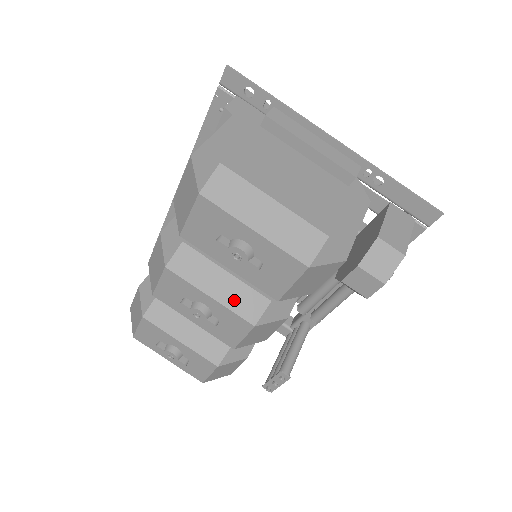
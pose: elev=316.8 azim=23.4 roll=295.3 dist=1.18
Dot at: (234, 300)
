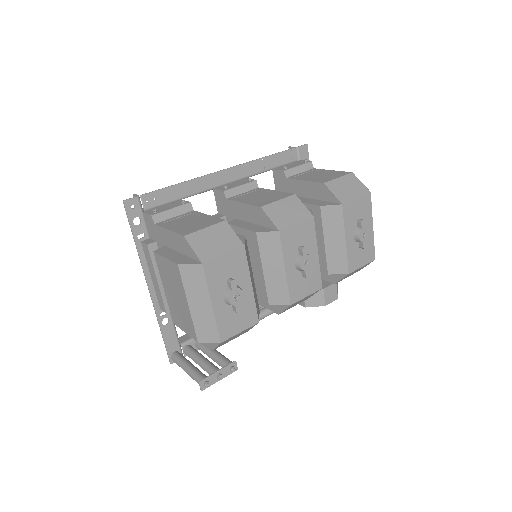
Dot at: occluded
